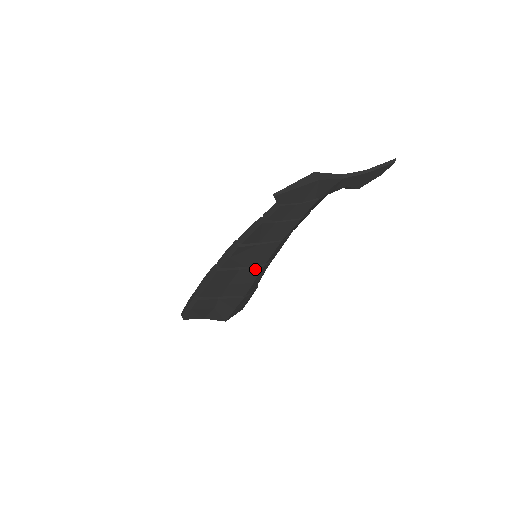
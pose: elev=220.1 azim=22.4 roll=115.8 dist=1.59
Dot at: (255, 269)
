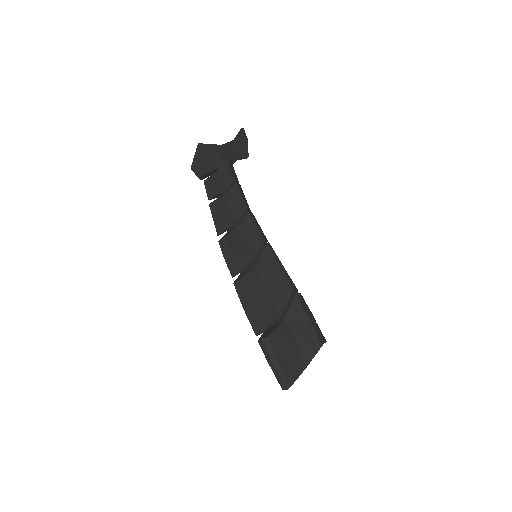
Dot at: (265, 254)
